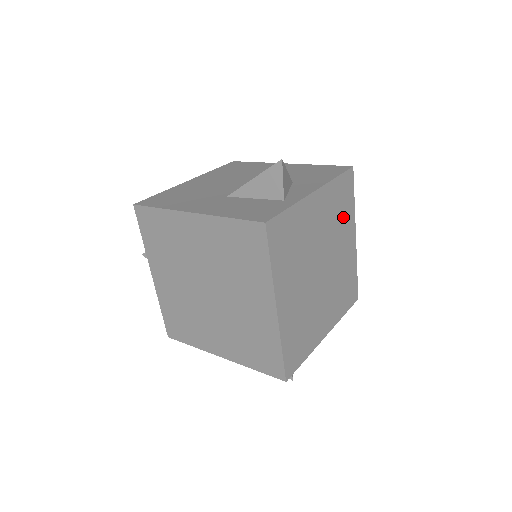
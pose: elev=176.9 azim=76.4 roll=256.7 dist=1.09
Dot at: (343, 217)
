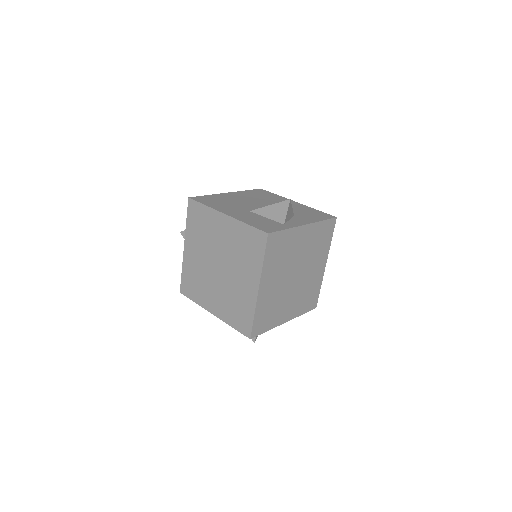
Dot at: (320, 248)
